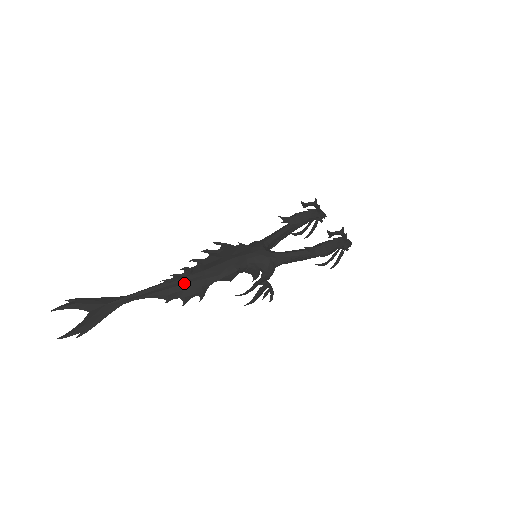
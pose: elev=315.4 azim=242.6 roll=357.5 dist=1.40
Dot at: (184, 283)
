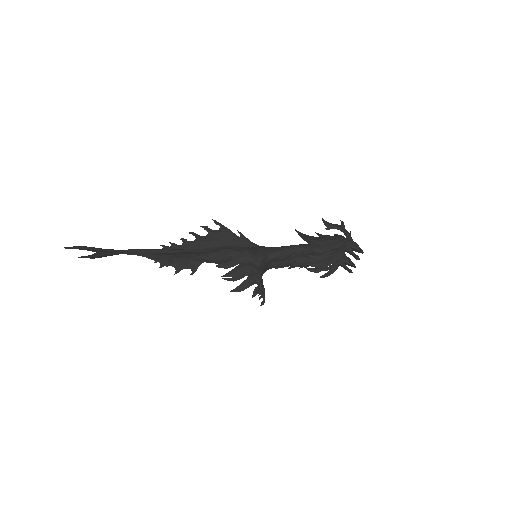
Dot at: (178, 252)
